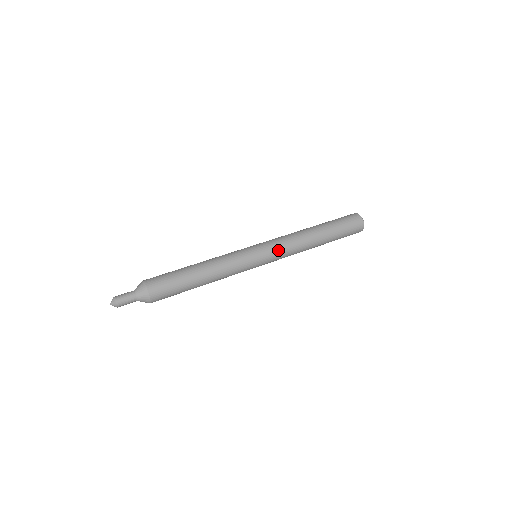
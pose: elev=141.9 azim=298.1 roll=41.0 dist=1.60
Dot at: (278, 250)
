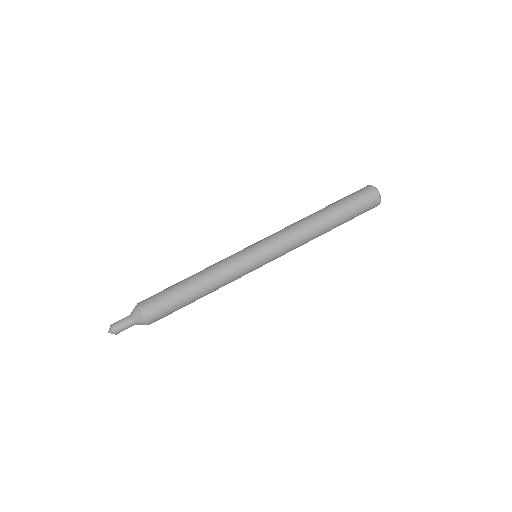
Dot at: occluded
